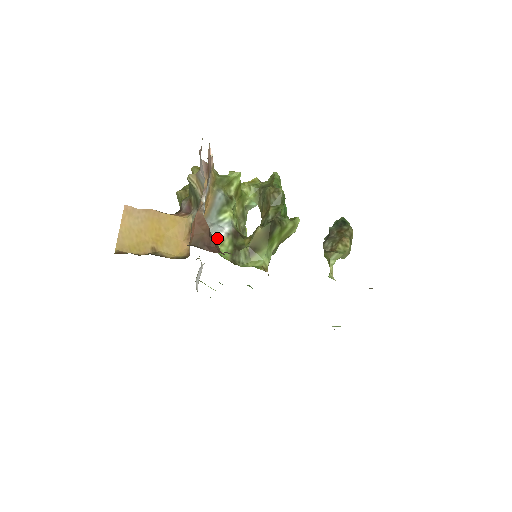
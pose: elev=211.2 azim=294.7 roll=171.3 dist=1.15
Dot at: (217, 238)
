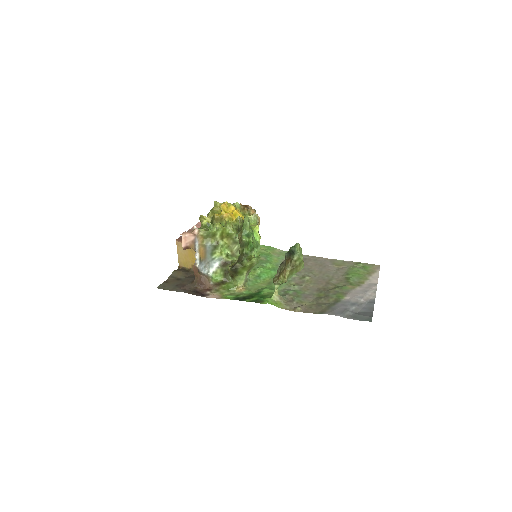
Dot at: (212, 271)
